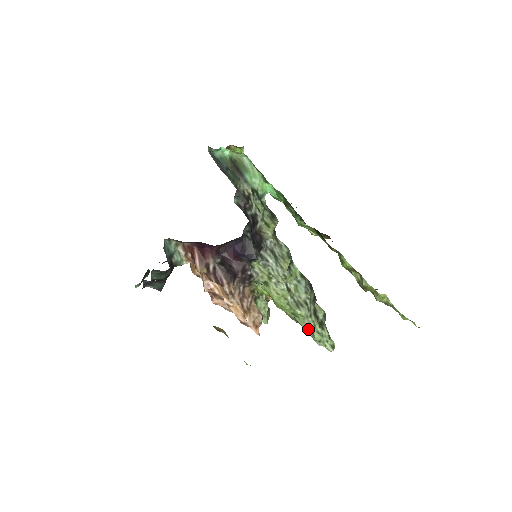
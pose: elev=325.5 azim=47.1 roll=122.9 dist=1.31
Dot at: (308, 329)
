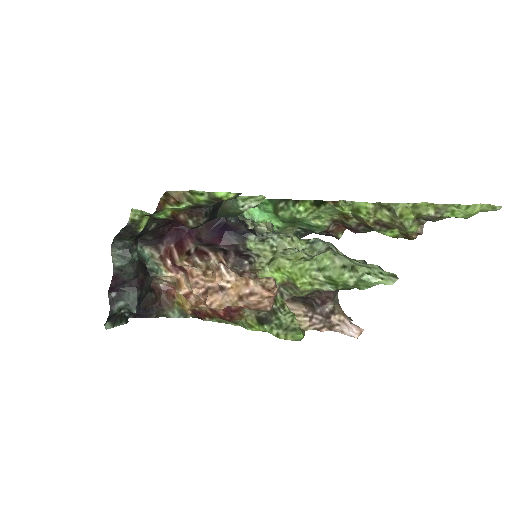
Dot at: (346, 272)
